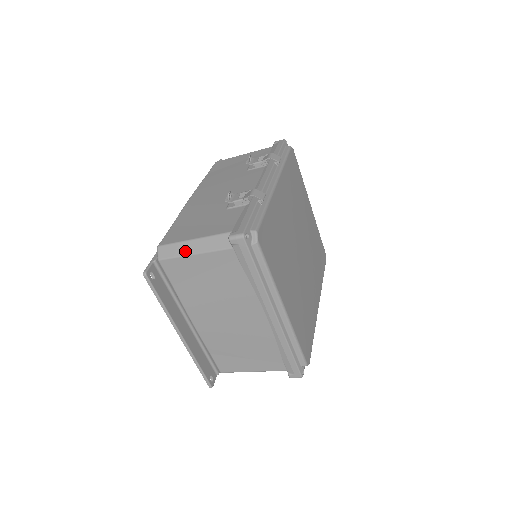
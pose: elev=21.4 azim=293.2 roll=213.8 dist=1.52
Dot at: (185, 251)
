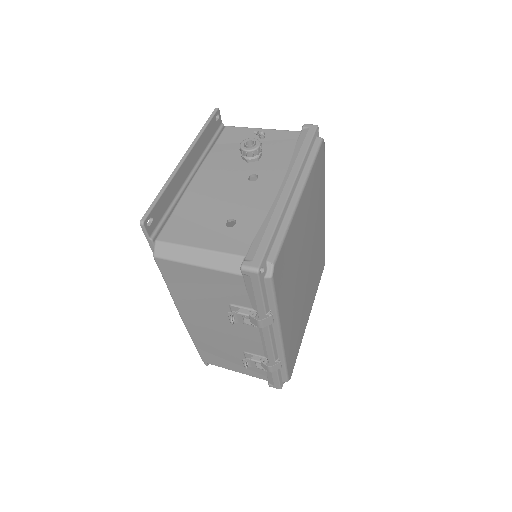
Dot at: occluded
